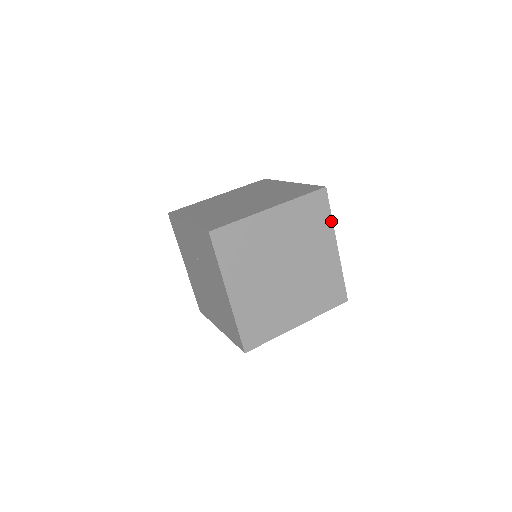
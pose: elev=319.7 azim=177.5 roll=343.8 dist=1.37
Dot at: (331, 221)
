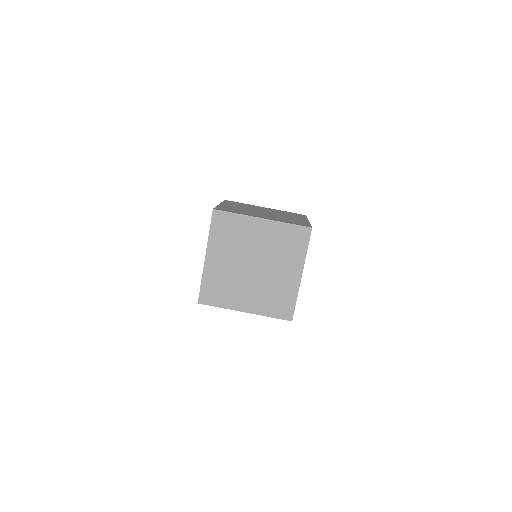
Dot at: (305, 254)
